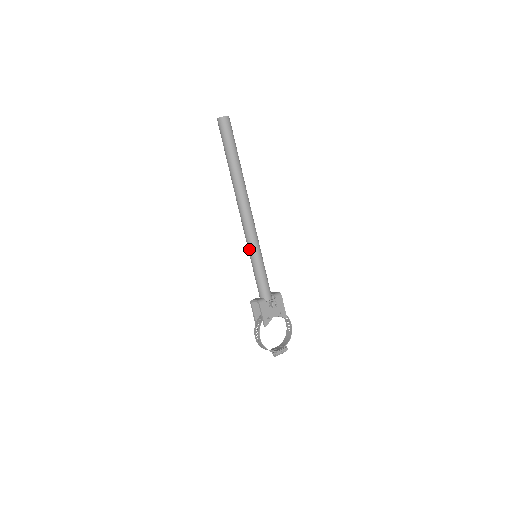
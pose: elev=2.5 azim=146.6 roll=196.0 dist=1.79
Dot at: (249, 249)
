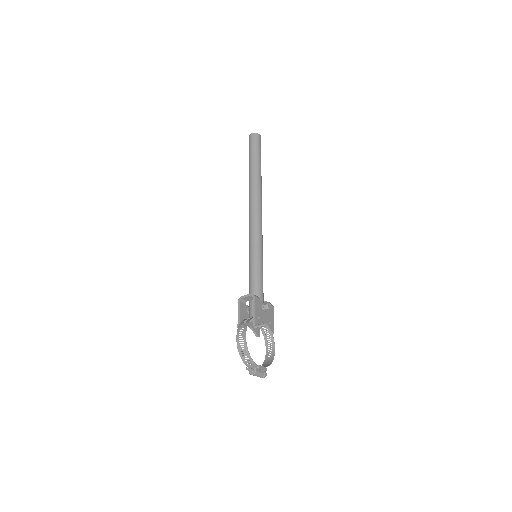
Dot at: (252, 244)
